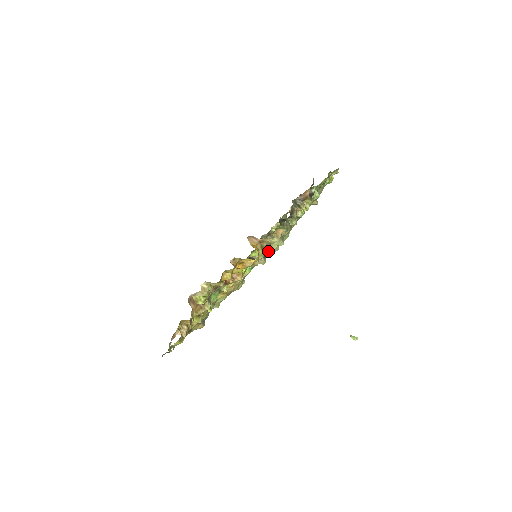
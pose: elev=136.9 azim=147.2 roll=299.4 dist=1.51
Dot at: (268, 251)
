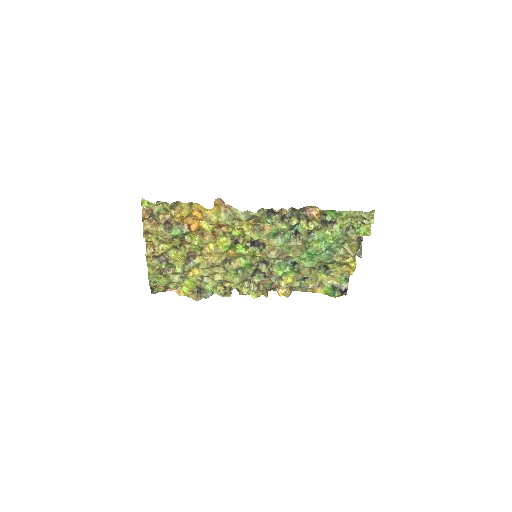
Dot at: (264, 254)
